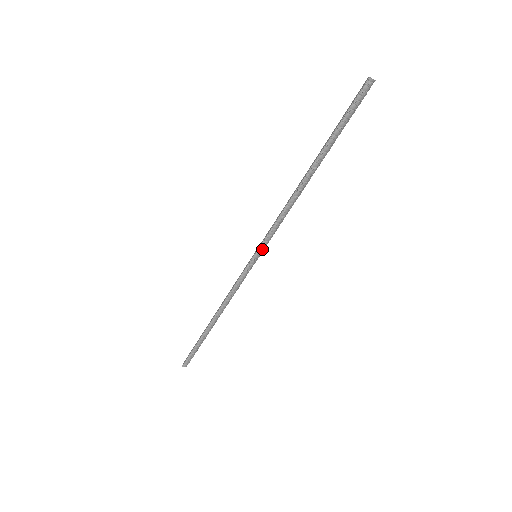
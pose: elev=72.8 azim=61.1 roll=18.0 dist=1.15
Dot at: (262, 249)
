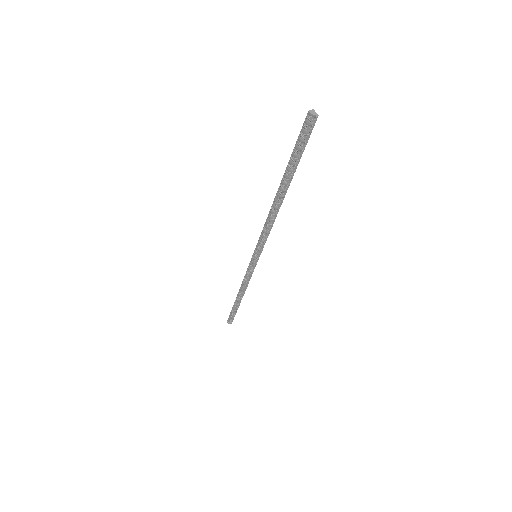
Dot at: (258, 252)
